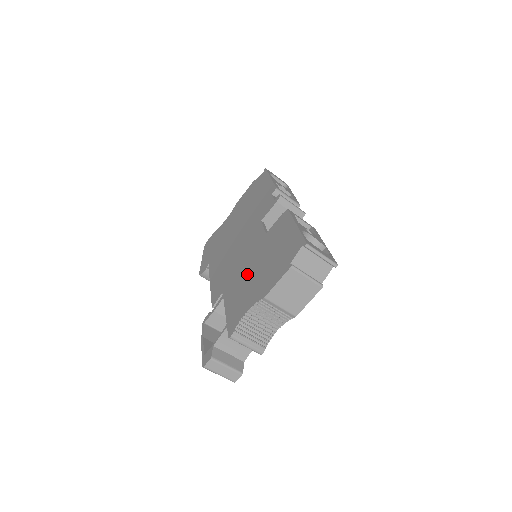
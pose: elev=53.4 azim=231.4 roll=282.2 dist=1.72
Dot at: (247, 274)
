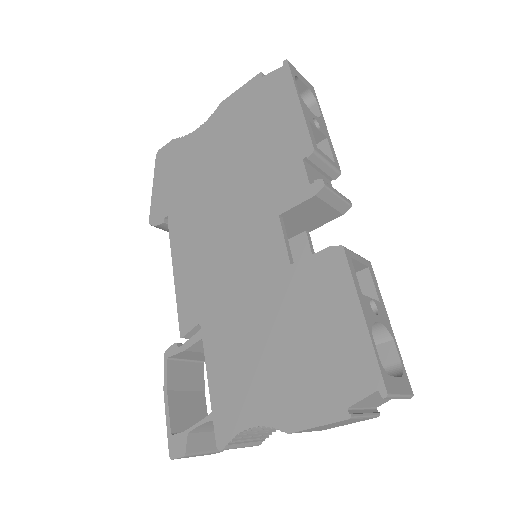
Dot at: (250, 333)
